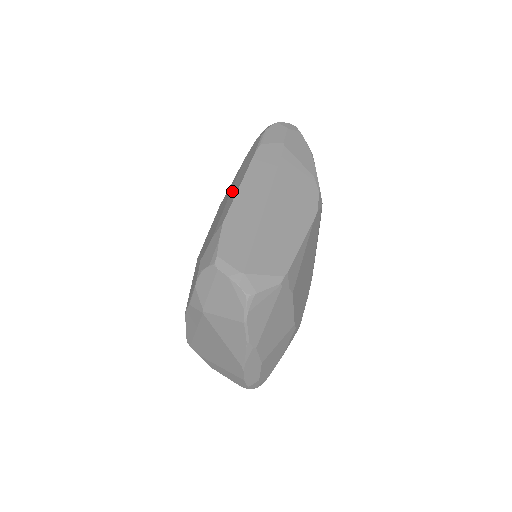
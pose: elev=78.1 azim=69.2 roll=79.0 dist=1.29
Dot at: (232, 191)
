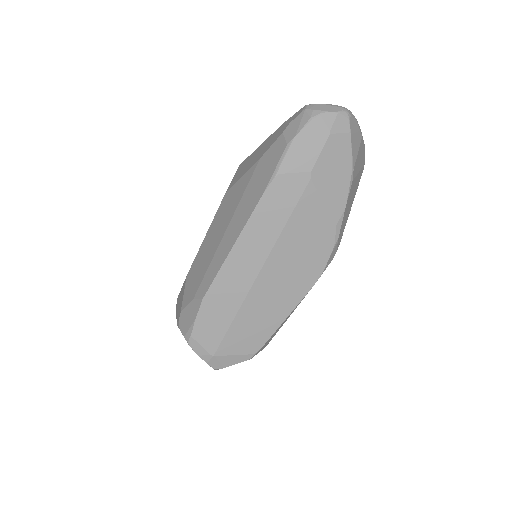
Dot at: (228, 232)
